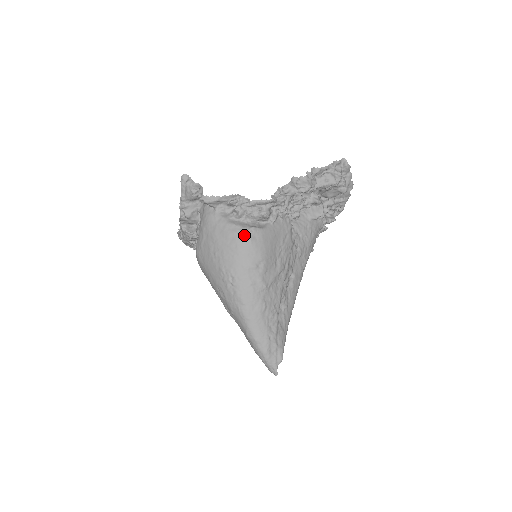
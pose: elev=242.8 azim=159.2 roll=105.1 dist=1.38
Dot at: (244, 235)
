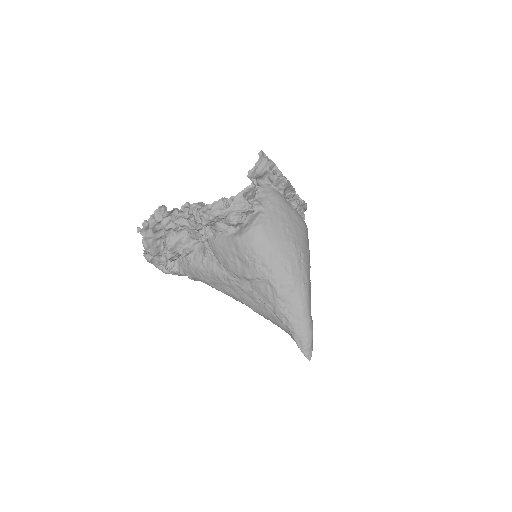
Dot at: (305, 223)
